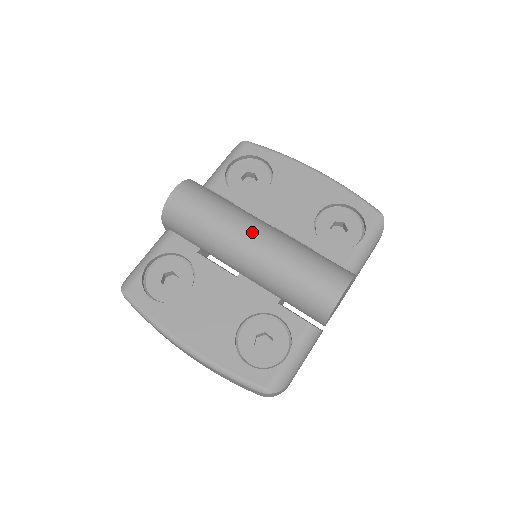
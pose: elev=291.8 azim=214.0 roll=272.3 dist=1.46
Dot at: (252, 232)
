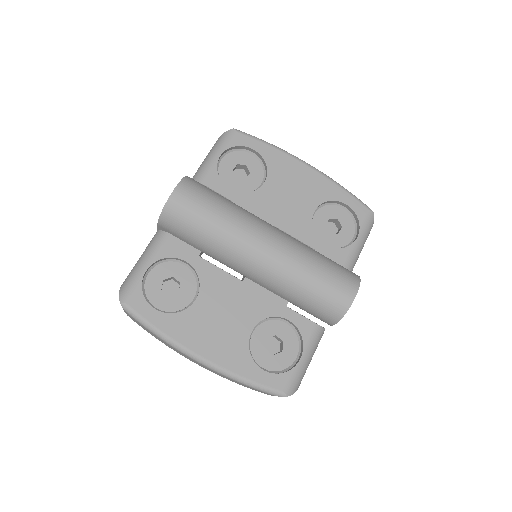
Dot at: (263, 237)
